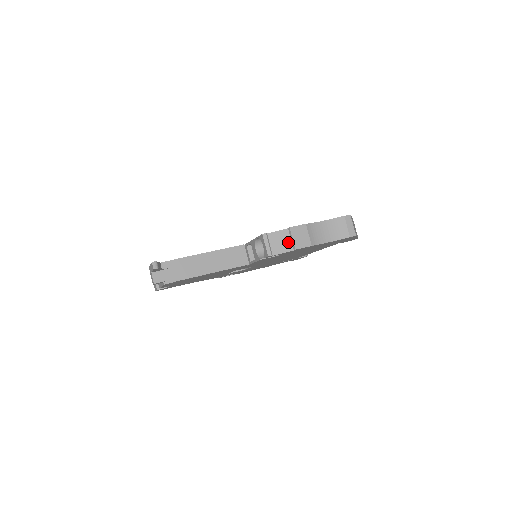
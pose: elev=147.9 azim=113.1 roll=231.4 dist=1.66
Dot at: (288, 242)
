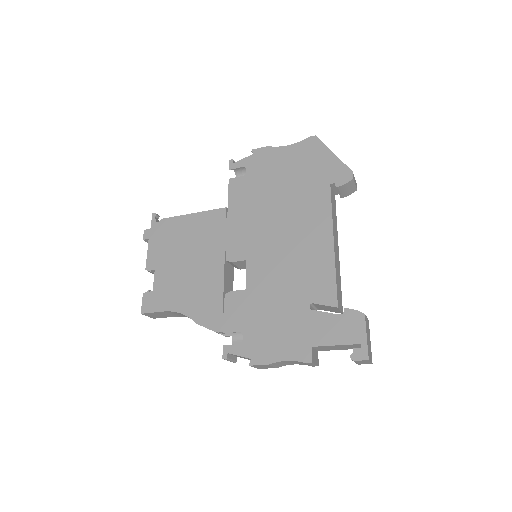
Dot at: occluded
